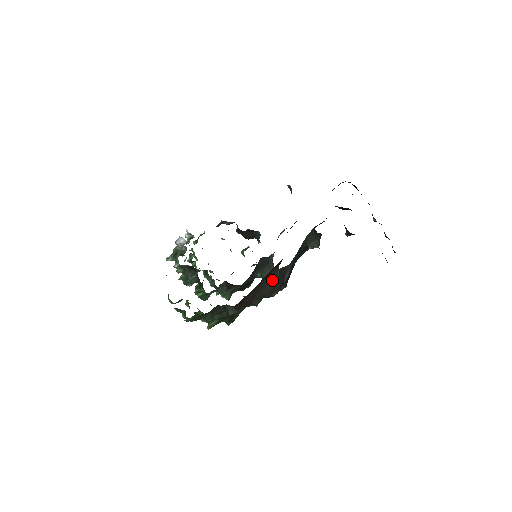
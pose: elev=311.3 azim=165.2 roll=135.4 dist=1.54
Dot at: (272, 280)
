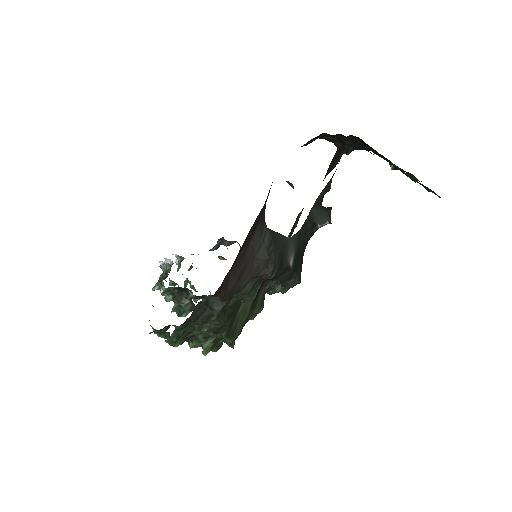
Dot at: (261, 246)
